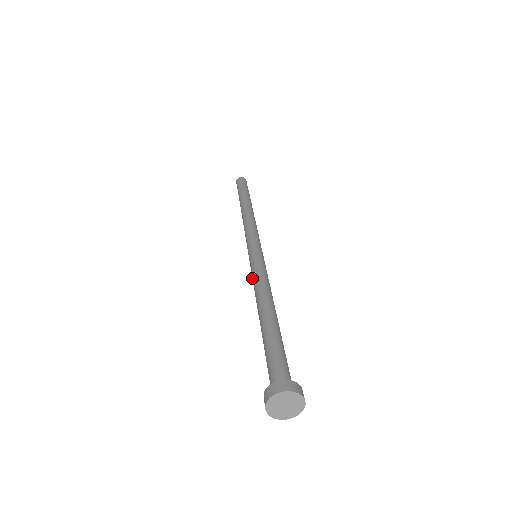
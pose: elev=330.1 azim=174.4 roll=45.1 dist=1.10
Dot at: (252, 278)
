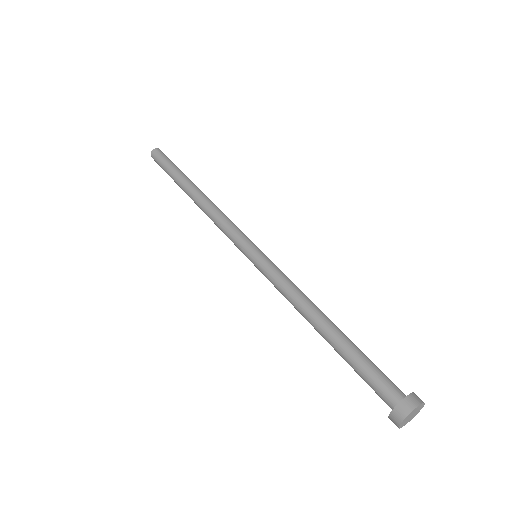
Dot at: occluded
